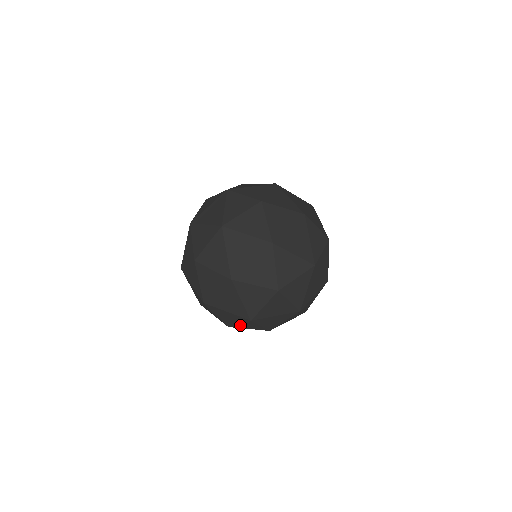
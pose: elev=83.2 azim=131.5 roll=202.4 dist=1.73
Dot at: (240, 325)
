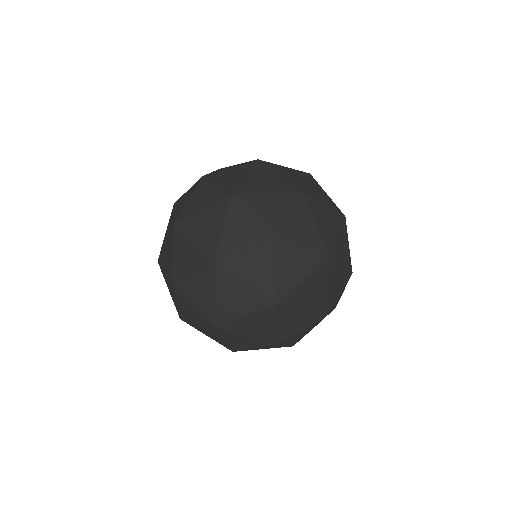
Dot at: occluded
